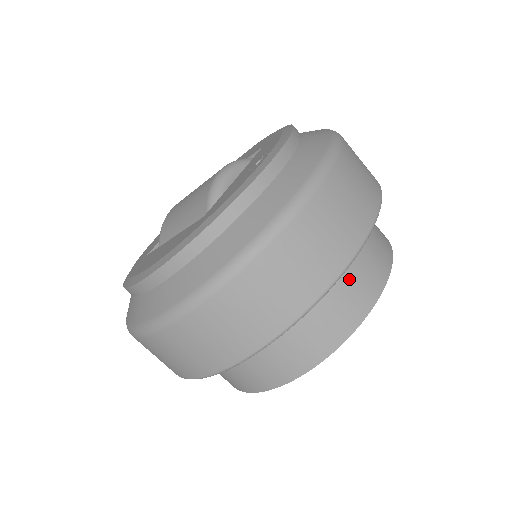
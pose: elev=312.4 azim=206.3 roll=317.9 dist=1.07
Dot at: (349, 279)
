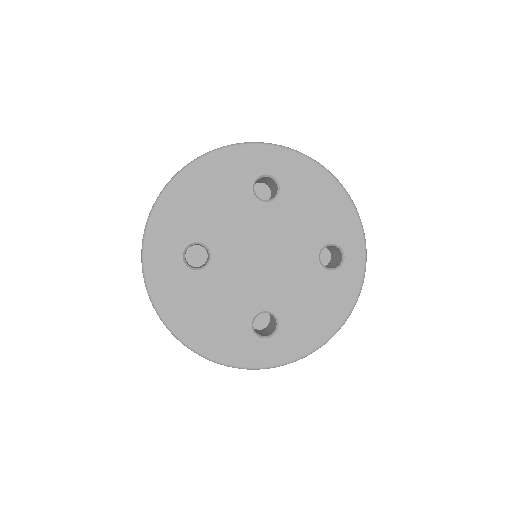
Dot at: occluded
